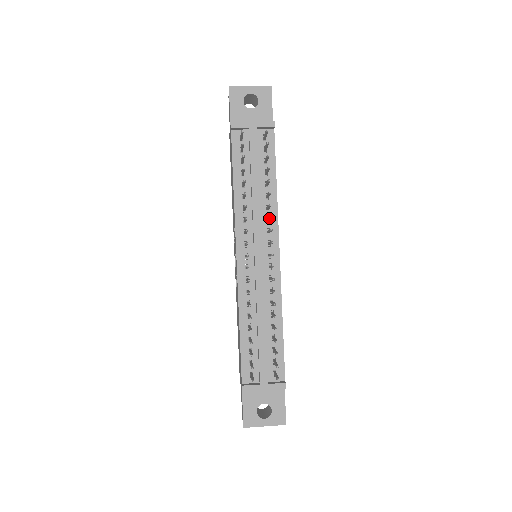
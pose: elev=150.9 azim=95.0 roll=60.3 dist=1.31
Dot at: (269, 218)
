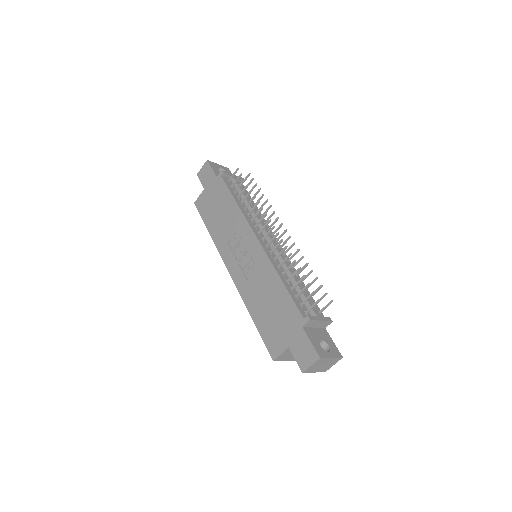
Dot at: (272, 213)
